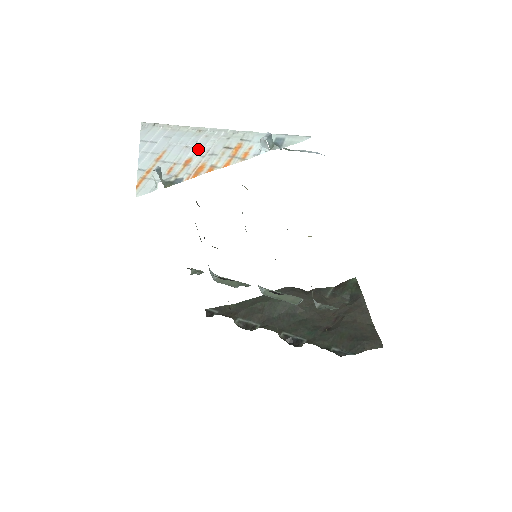
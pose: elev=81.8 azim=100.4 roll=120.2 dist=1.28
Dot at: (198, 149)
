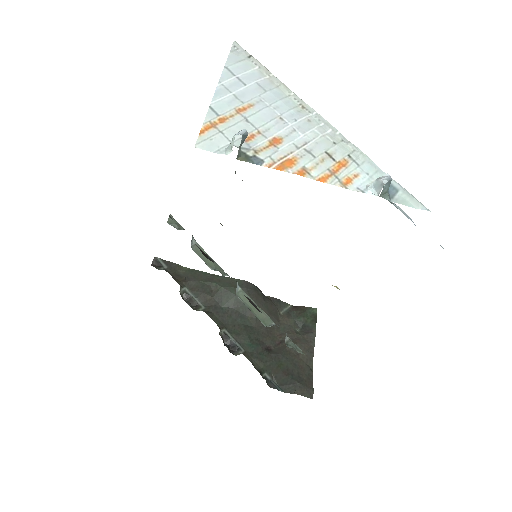
Dot at: (294, 132)
